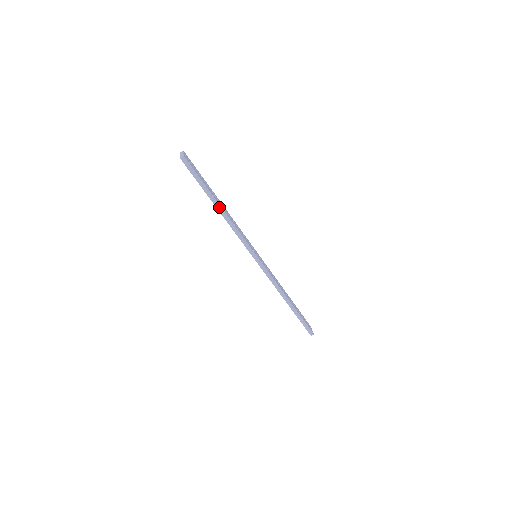
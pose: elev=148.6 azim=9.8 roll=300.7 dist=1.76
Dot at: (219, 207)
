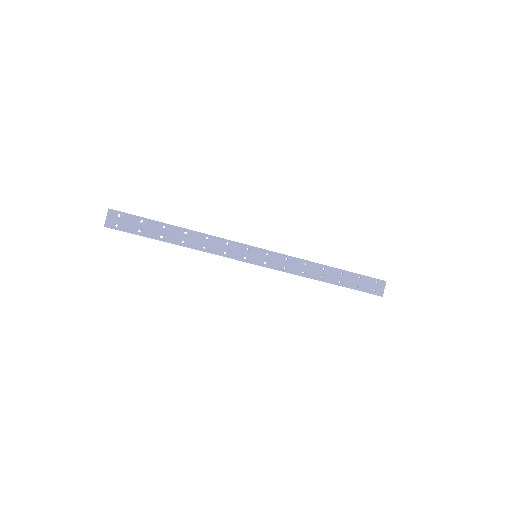
Dot at: (175, 243)
